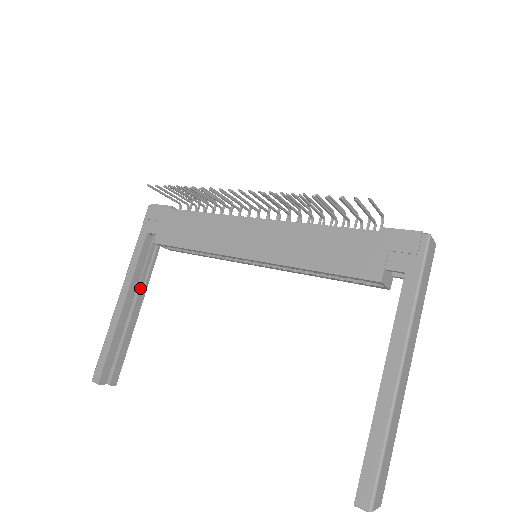
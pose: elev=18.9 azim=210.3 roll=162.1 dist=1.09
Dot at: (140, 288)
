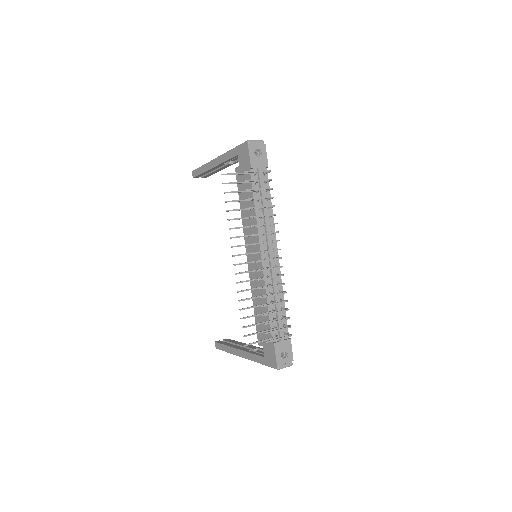
Dot at: (228, 164)
